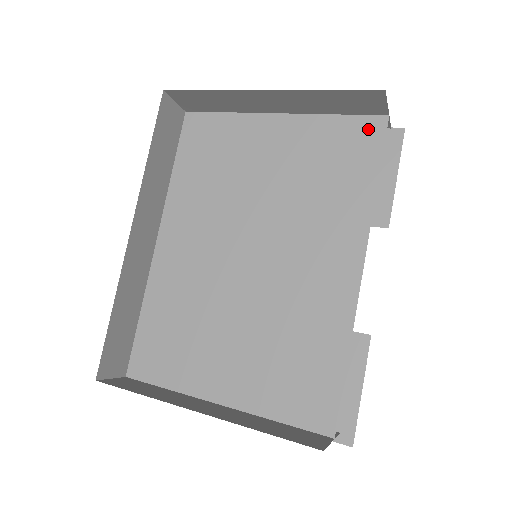
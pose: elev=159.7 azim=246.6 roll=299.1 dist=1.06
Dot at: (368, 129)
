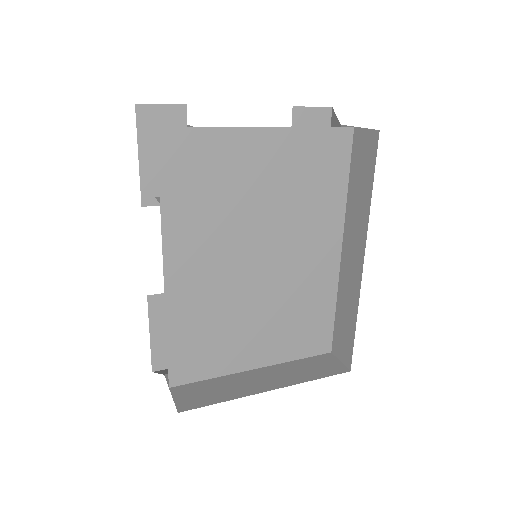
Dot at: (340, 140)
